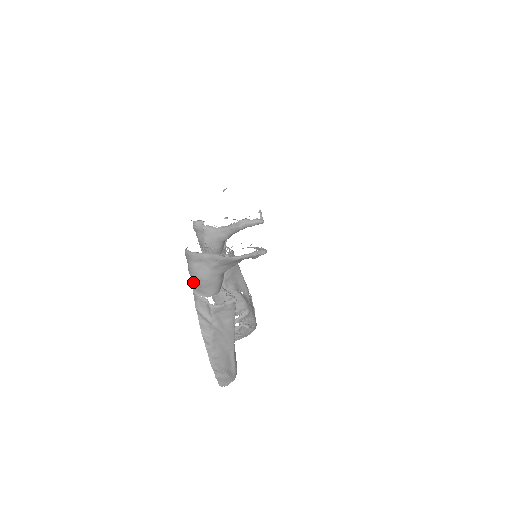
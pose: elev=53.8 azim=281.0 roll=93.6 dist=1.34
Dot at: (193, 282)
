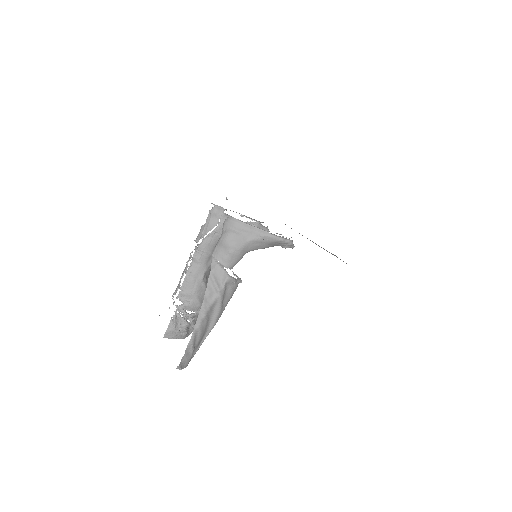
Dot at: (219, 249)
